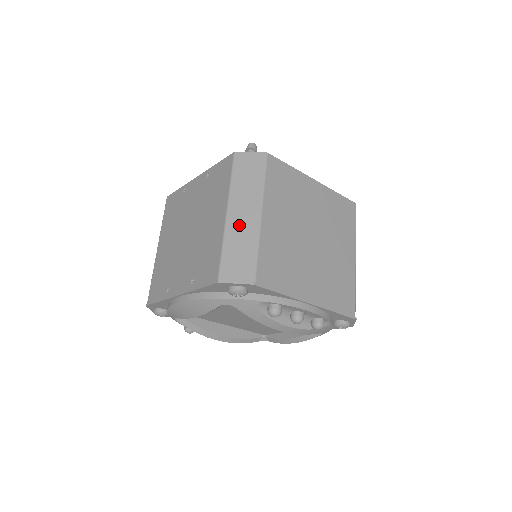
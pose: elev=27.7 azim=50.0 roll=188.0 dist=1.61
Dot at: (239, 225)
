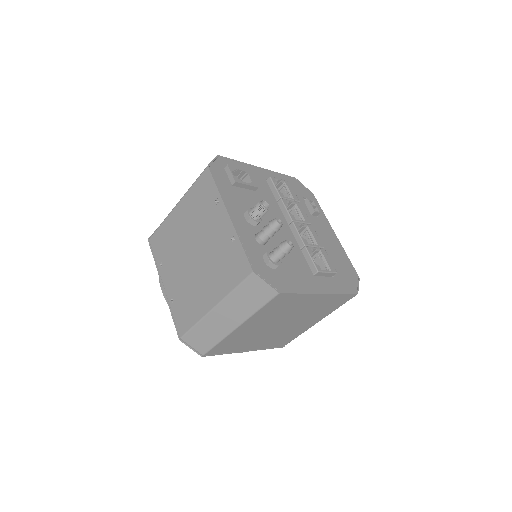
Dot at: (217, 322)
